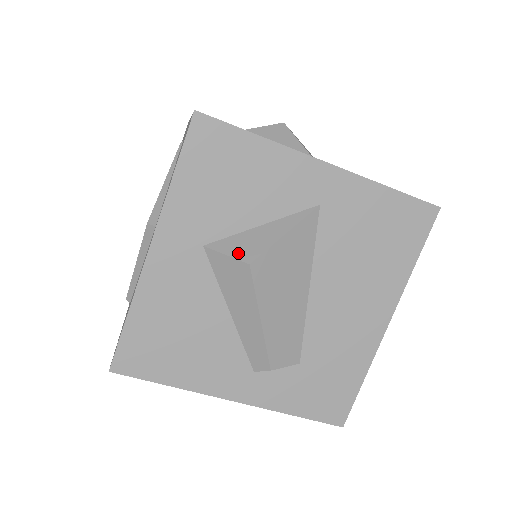
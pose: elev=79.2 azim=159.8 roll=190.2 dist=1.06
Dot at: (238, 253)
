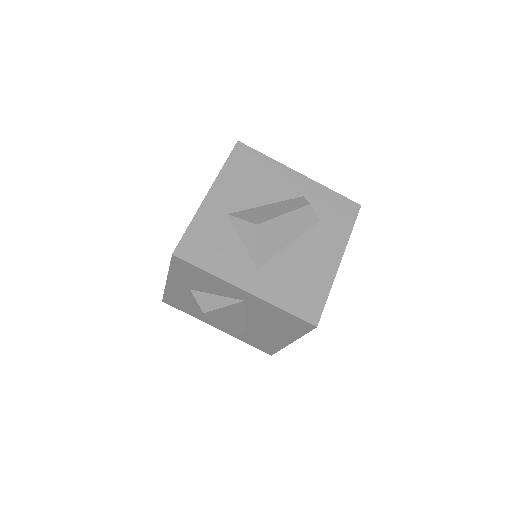
Dot at: (201, 304)
